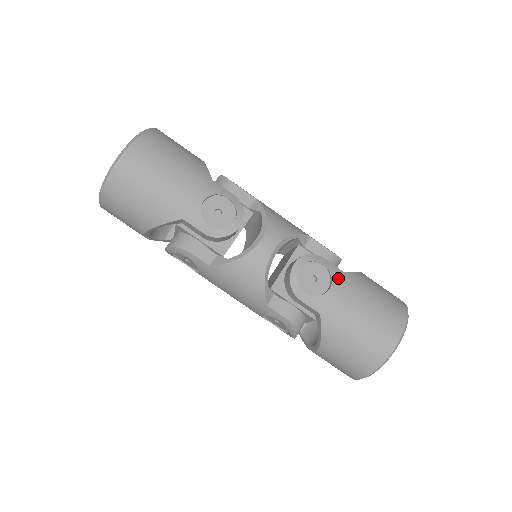
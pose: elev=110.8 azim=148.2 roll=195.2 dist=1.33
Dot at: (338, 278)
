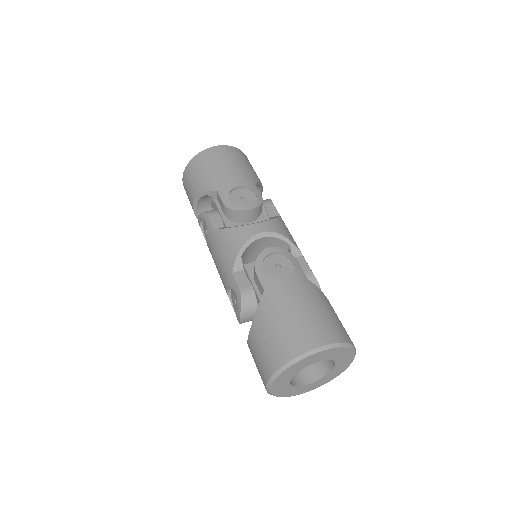
Dot at: (298, 276)
